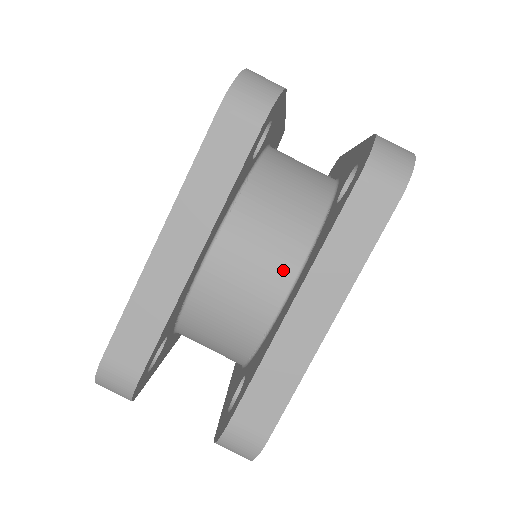
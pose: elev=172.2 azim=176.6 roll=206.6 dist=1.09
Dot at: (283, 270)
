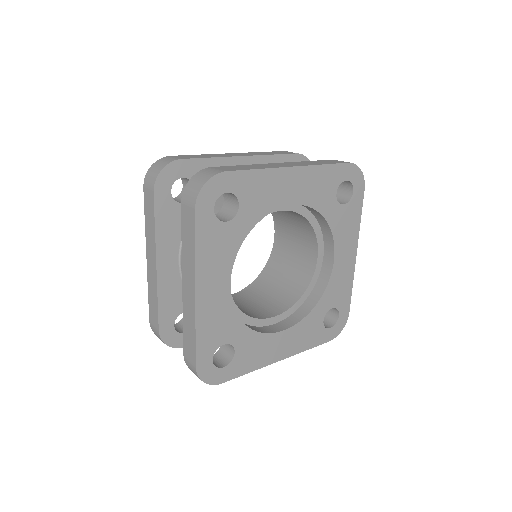
Dot at: occluded
